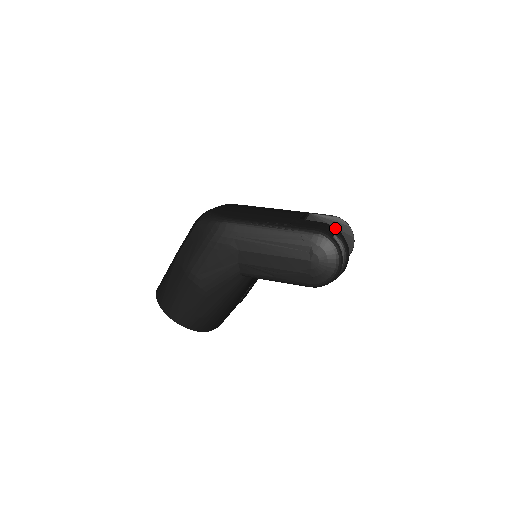
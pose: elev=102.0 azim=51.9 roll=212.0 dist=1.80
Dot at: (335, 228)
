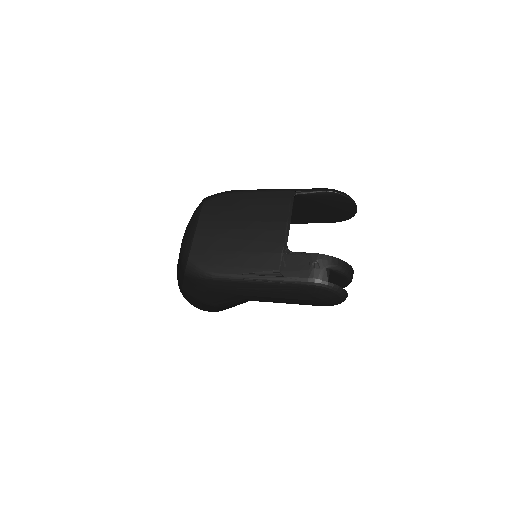
Dot at: (330, 258)
